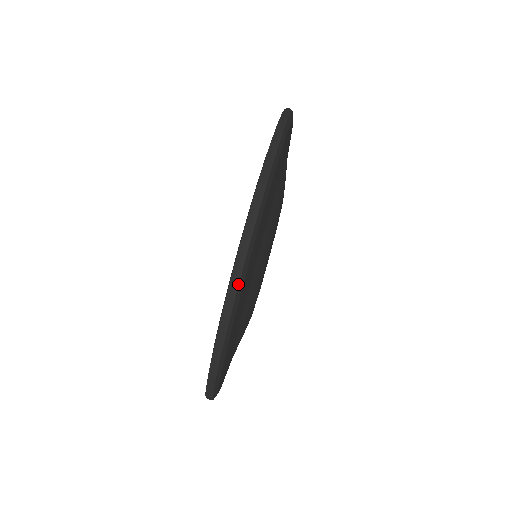
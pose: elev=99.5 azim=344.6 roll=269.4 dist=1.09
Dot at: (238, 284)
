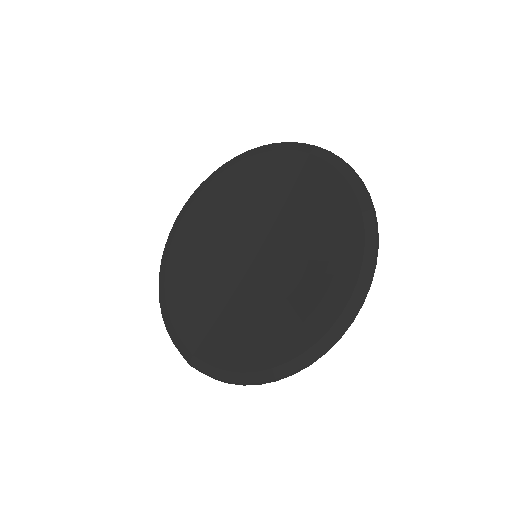
Dot at: (283, 378)
